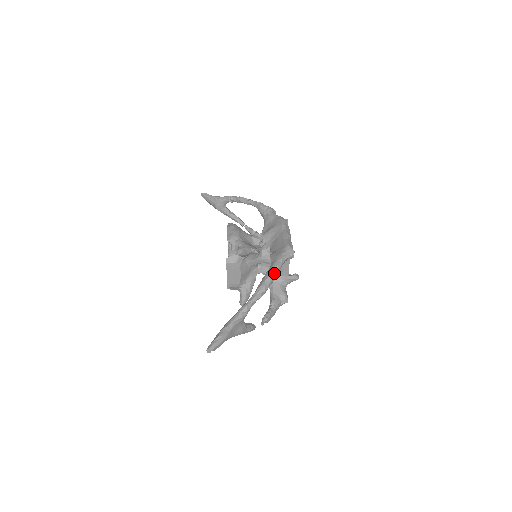
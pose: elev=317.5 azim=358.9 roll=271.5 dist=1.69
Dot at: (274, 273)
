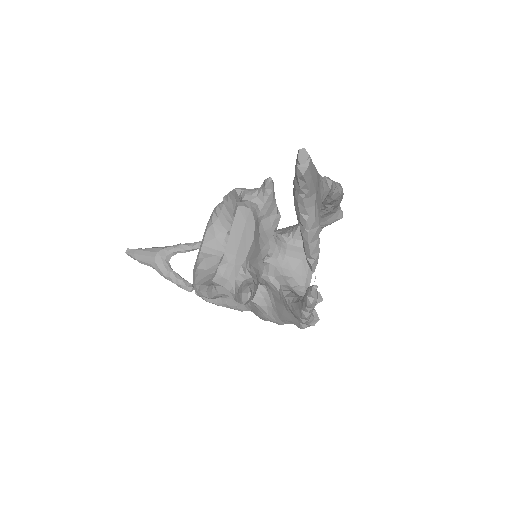
Dot at: occluded
